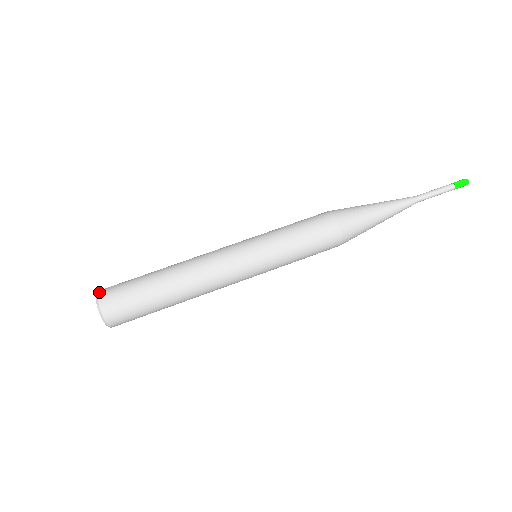
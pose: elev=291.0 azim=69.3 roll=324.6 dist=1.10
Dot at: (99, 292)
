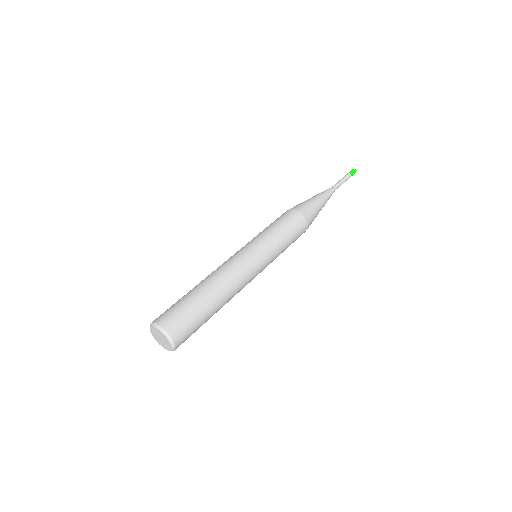
Dot at: (153, 321)
